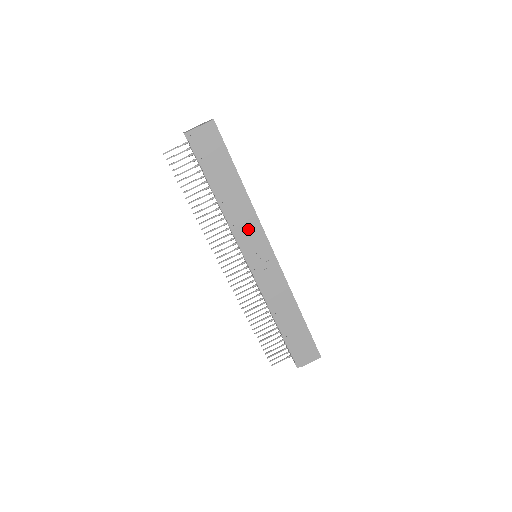
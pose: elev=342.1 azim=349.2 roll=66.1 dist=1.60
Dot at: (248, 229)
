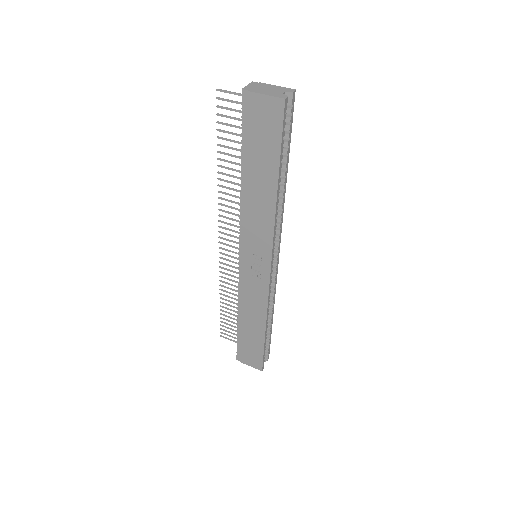
Dot at: (257, 232)
